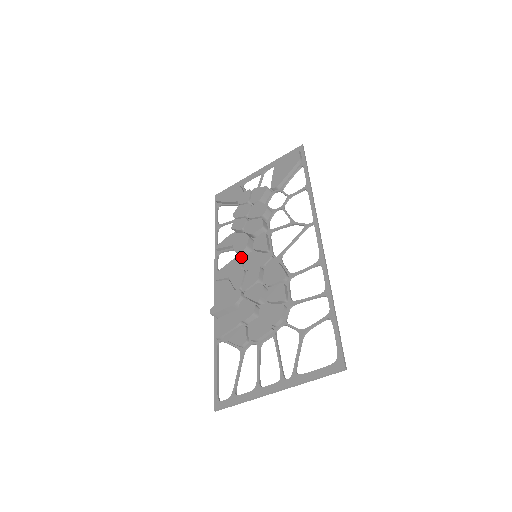
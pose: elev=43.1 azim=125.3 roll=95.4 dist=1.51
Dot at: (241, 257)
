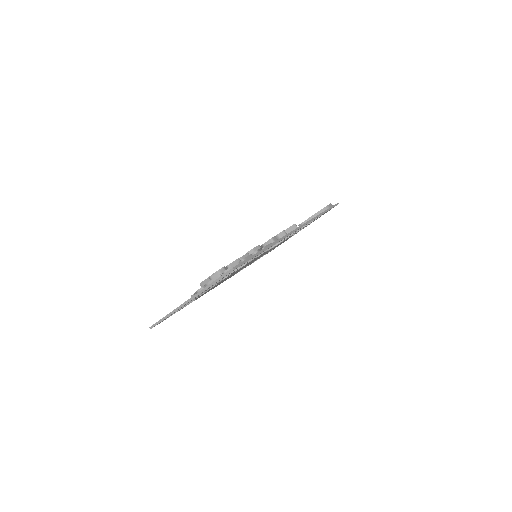
Dot at: occluded
